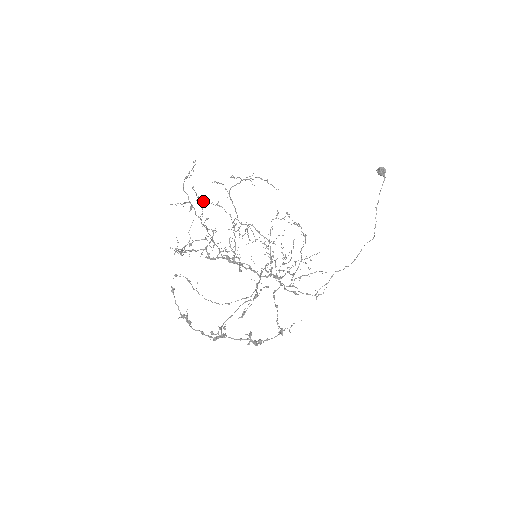
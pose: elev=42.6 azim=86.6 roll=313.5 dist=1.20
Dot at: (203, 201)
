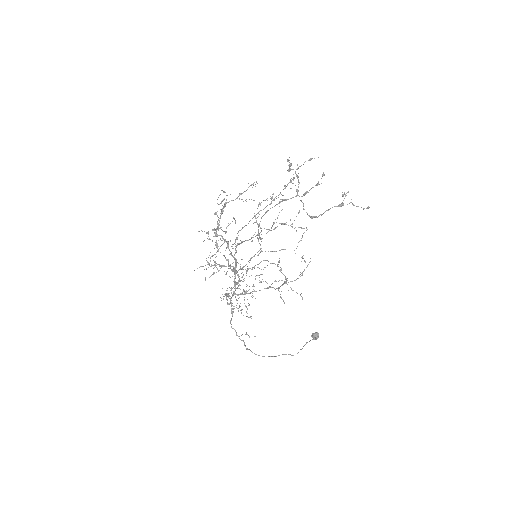
Dot at: occluded
